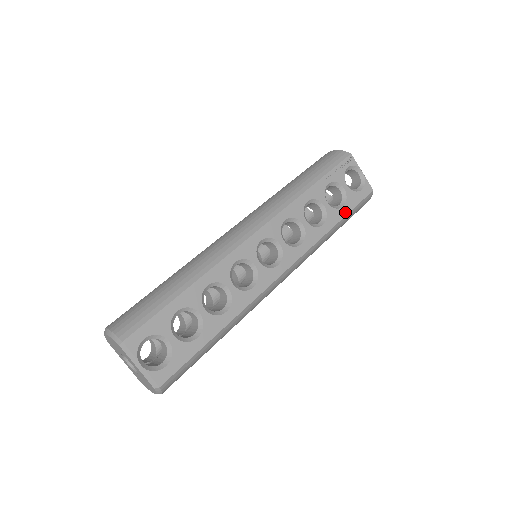
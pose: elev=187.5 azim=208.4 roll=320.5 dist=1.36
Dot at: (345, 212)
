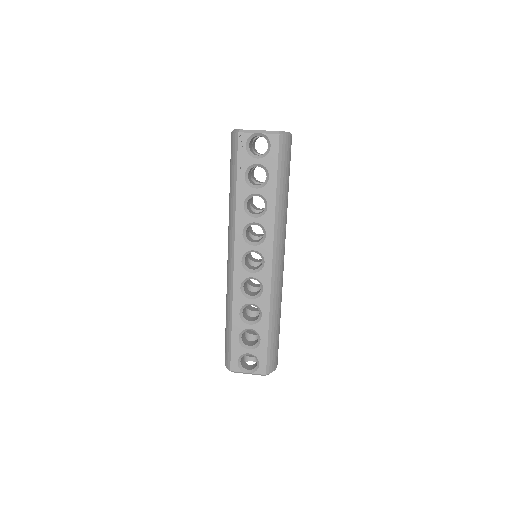
Dot at: (274, 178)
